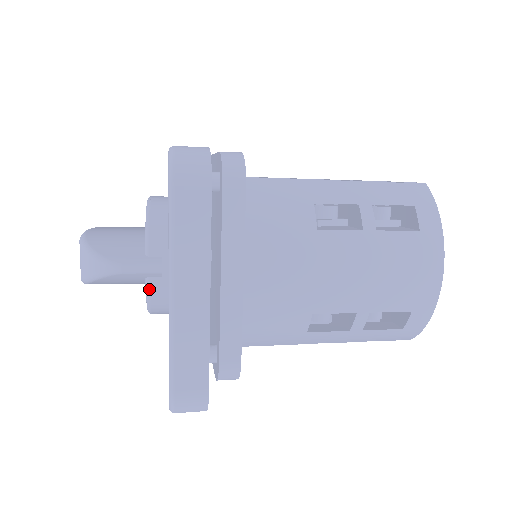
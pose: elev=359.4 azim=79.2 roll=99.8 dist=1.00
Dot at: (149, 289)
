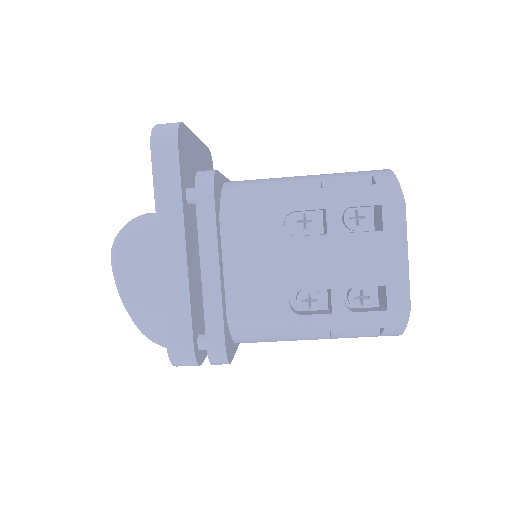
Dot at: occluded
